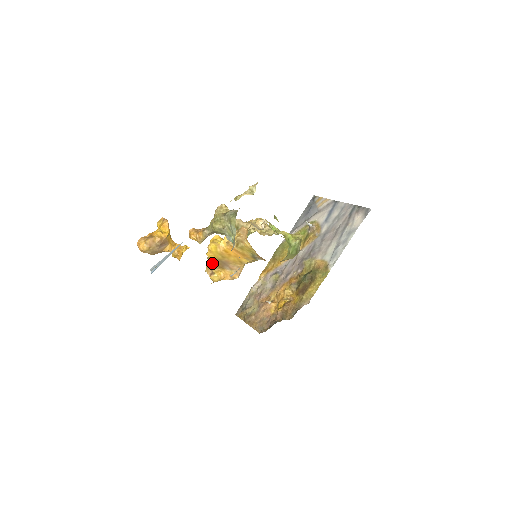
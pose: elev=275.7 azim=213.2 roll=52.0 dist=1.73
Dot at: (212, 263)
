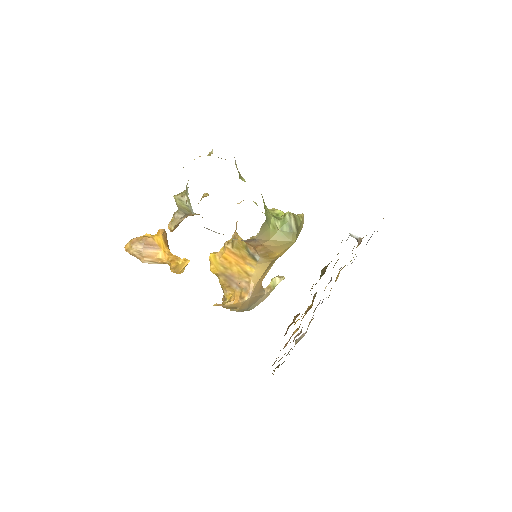
Dot at: (219, 282)
